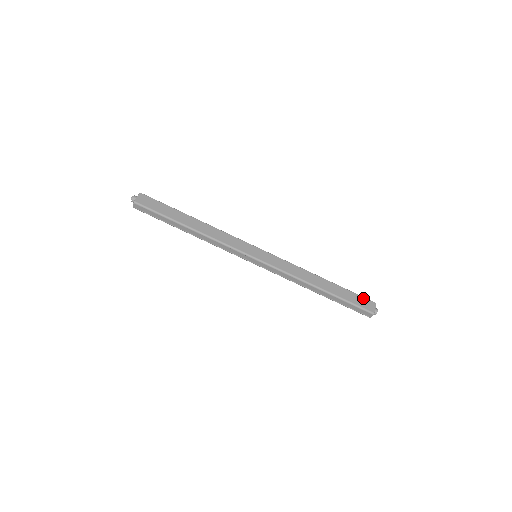
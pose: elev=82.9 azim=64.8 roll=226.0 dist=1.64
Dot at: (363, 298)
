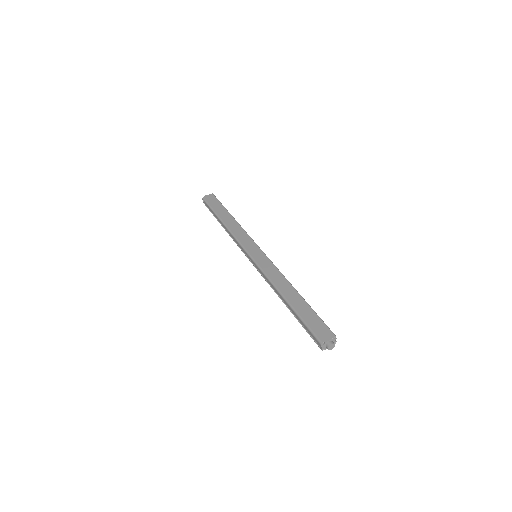
Dot at: (324, 325)
